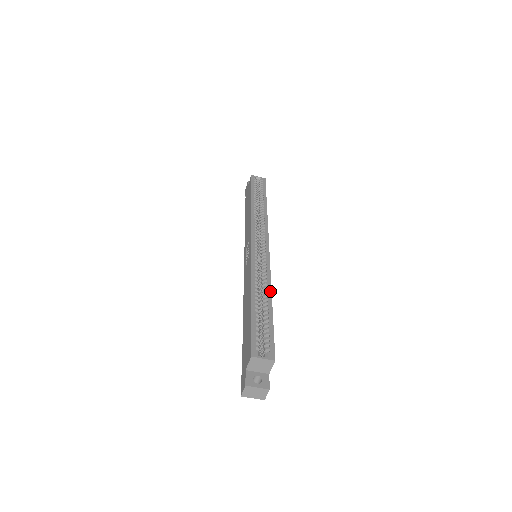
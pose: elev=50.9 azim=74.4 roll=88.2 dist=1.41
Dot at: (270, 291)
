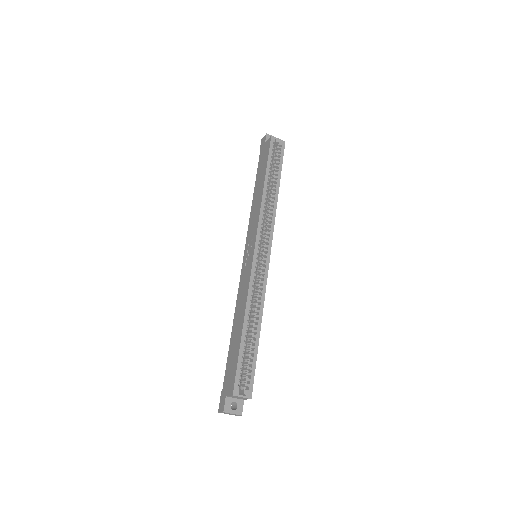
Dot at: (261, 317)
